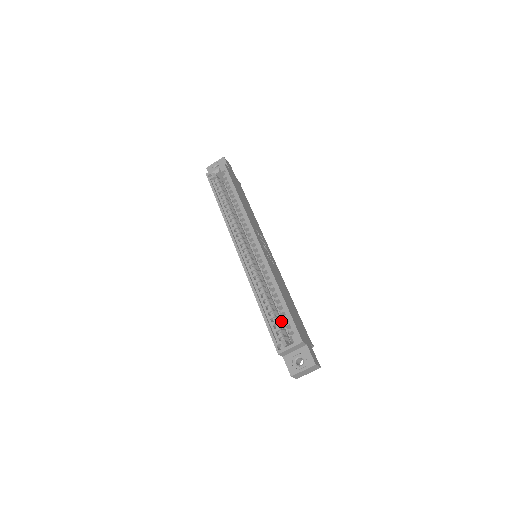
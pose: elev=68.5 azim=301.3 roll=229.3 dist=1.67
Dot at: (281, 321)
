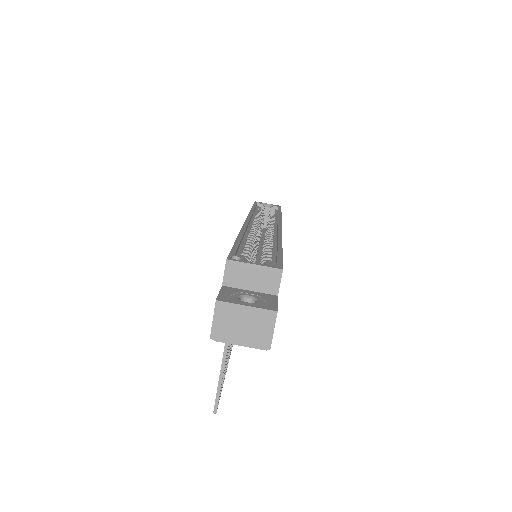
Dot at: occluded
